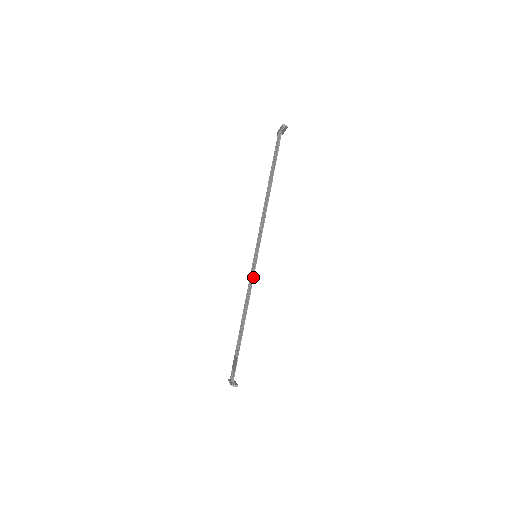
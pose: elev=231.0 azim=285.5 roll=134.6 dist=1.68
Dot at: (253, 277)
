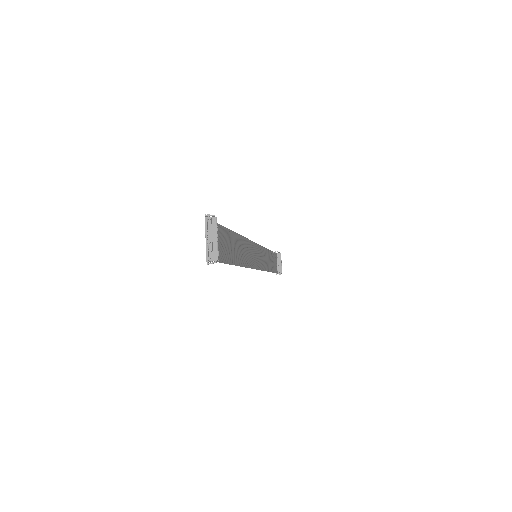
Dot at: occluded
